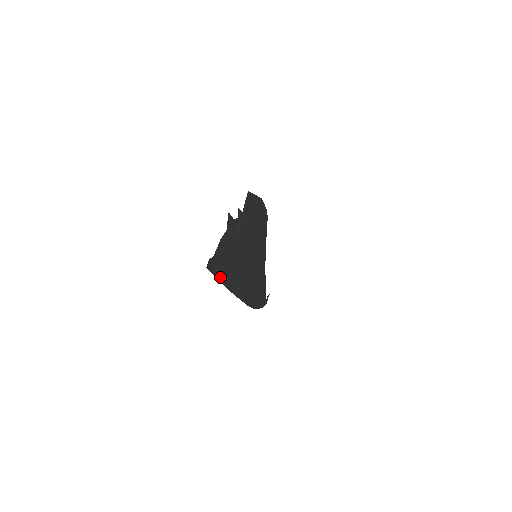
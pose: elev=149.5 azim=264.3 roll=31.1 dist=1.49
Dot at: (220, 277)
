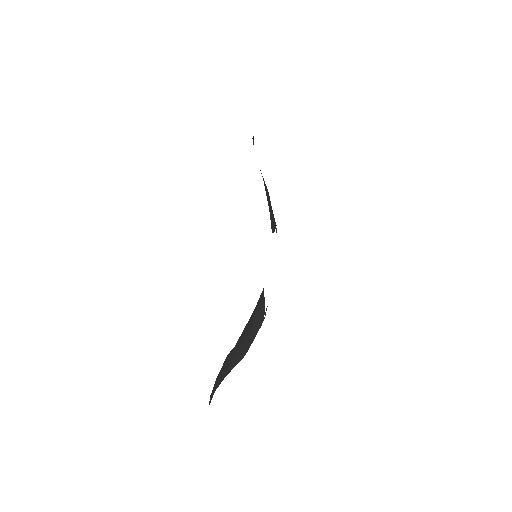
Dot at: occluded
